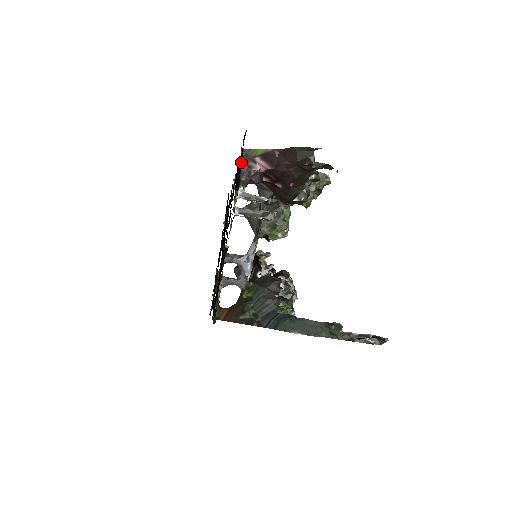
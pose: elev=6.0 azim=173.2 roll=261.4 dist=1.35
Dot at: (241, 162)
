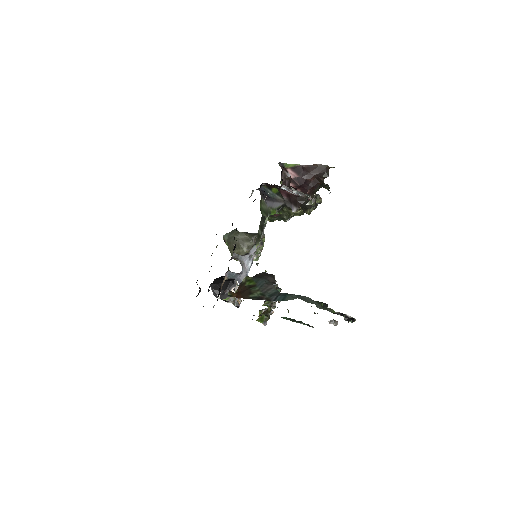
Dot at: (283, 167)
